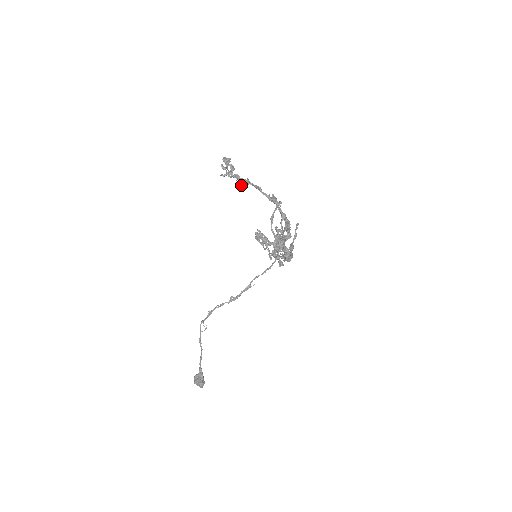
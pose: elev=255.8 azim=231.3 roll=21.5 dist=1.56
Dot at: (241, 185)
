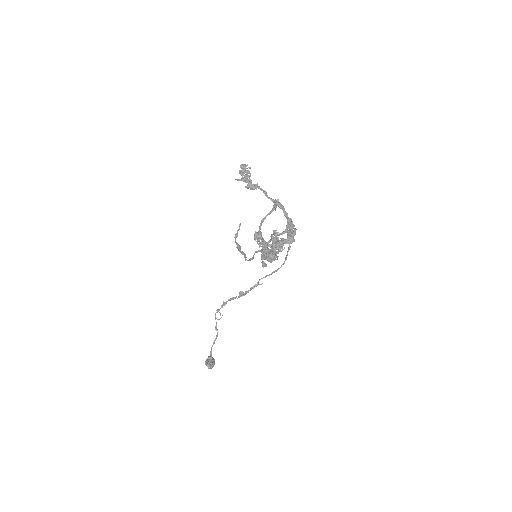
Dot at: (251, 189)
